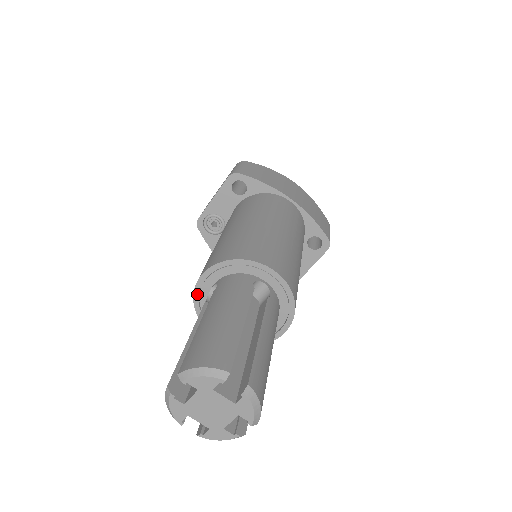
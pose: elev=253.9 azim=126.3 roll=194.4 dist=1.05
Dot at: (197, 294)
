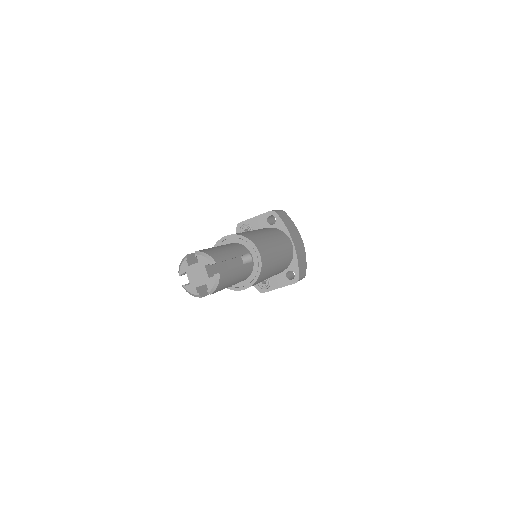
Dot at: (218, 244)
